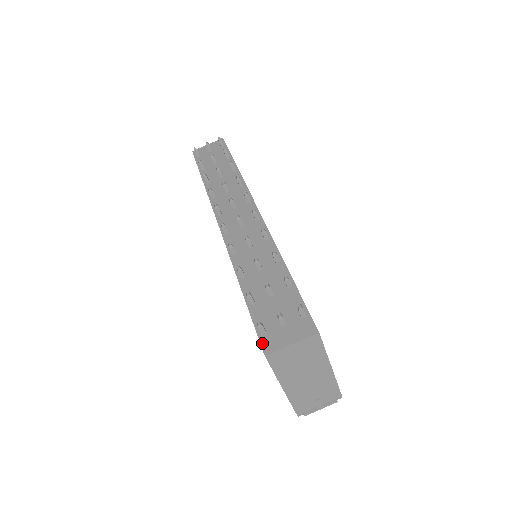
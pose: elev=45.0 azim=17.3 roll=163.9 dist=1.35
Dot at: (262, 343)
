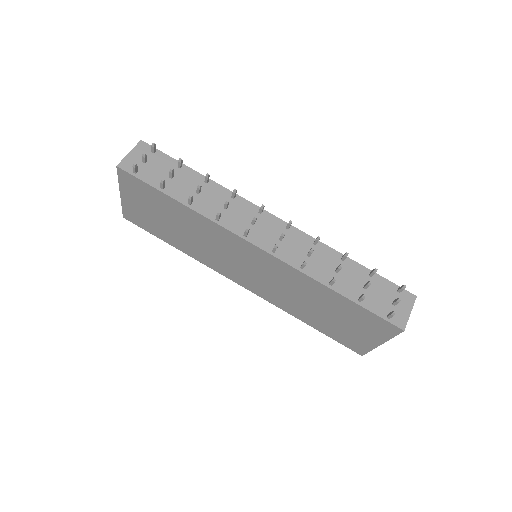
Dot at: (395, 324)
